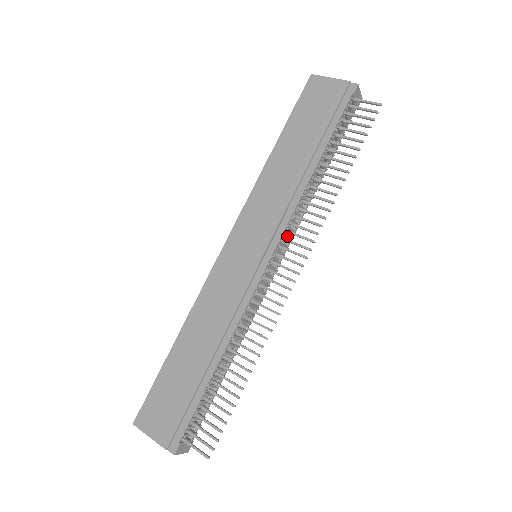
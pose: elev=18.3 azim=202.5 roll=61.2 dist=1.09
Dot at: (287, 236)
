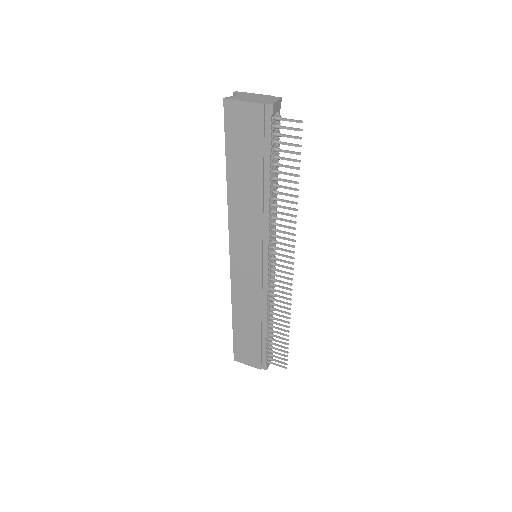
Dot at: occluded
